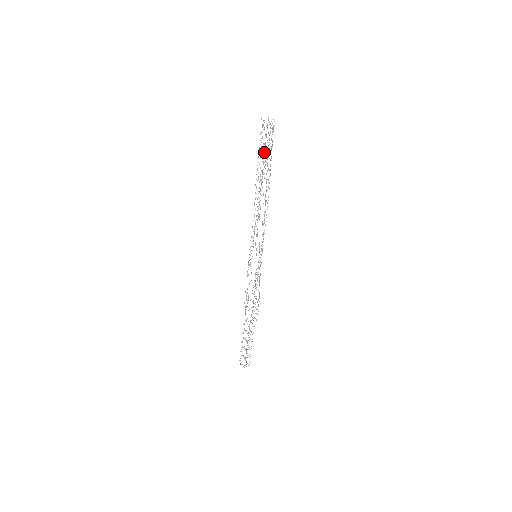
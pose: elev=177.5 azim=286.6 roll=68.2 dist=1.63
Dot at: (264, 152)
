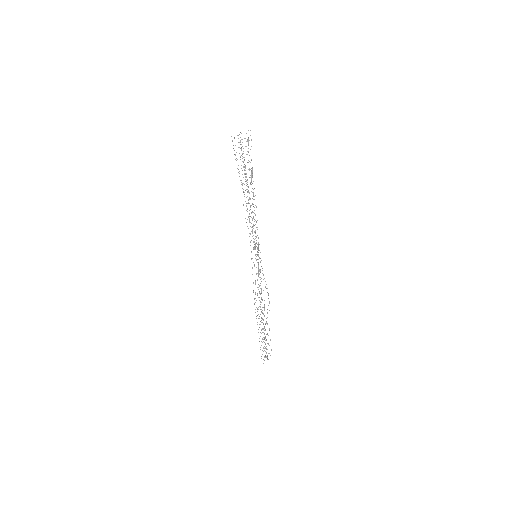
Dot at: occluded
